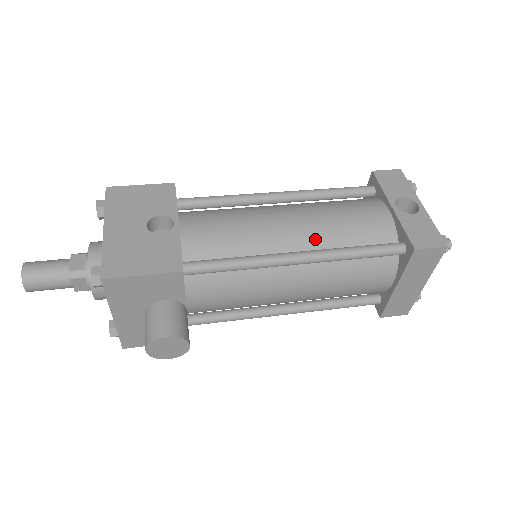
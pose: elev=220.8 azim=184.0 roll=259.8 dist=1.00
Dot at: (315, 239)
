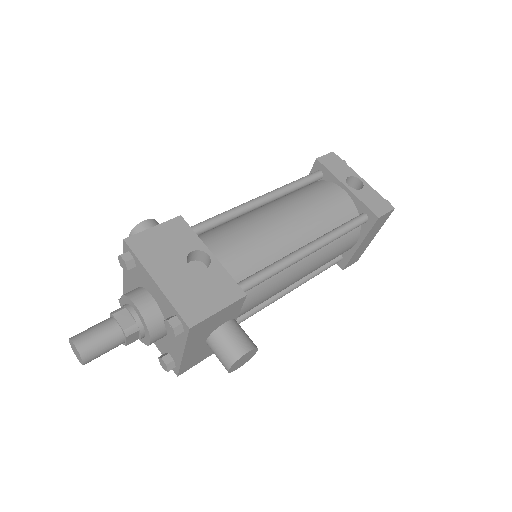
Dot at: (310, 230)
